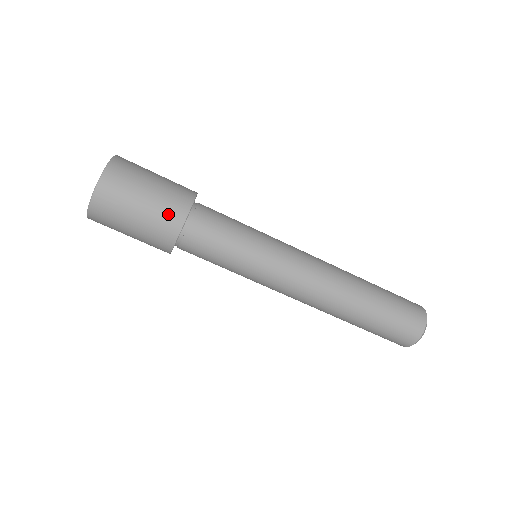
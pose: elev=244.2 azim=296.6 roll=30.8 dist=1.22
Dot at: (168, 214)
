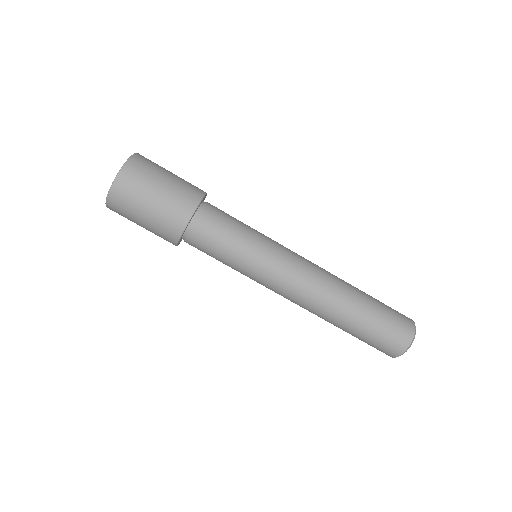
Dot at: (182, 200)
